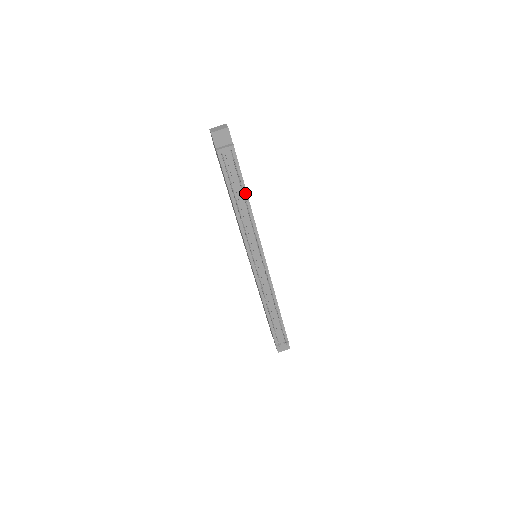
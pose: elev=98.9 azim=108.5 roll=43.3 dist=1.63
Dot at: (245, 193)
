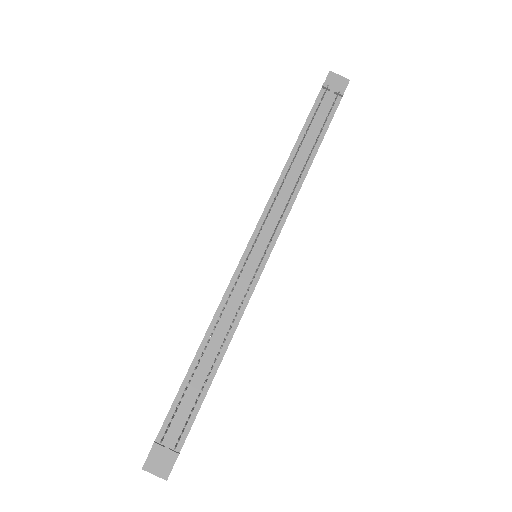
Dot at: (314, 153)
